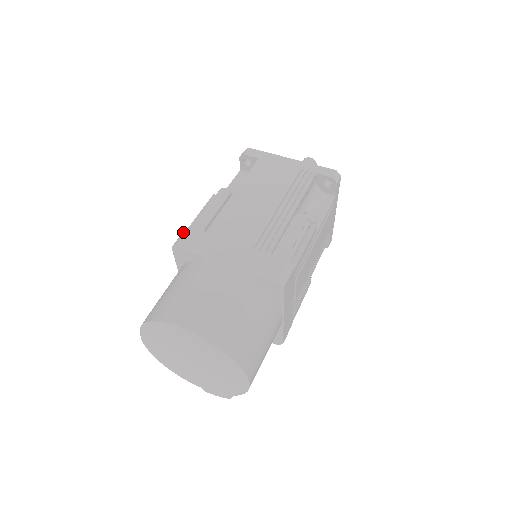
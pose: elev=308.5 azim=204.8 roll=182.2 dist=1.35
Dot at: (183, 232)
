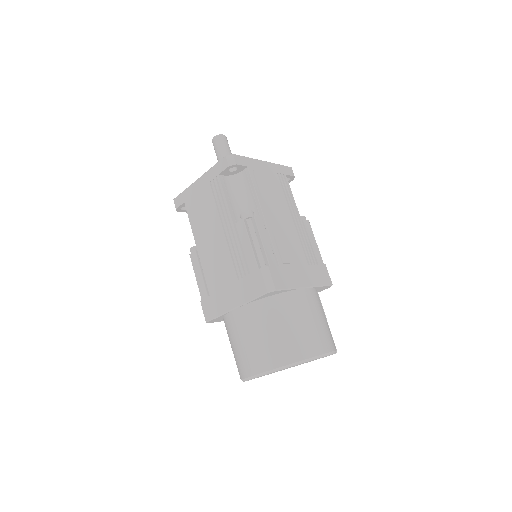
Dot at: occluded
